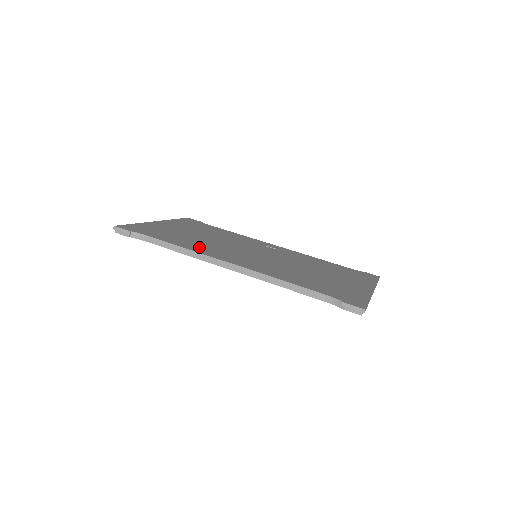
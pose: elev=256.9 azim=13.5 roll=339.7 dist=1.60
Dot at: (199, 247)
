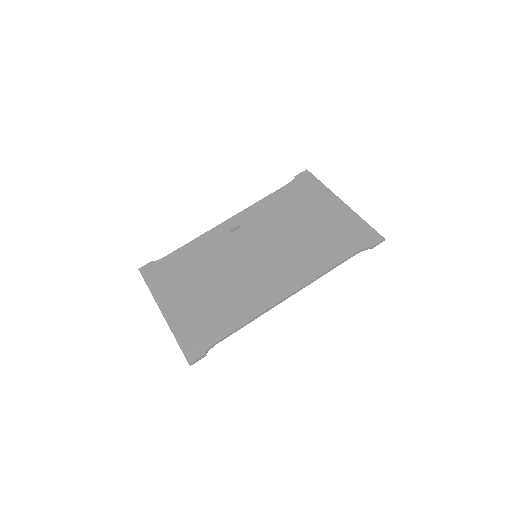
Dot at: (247, 305)
